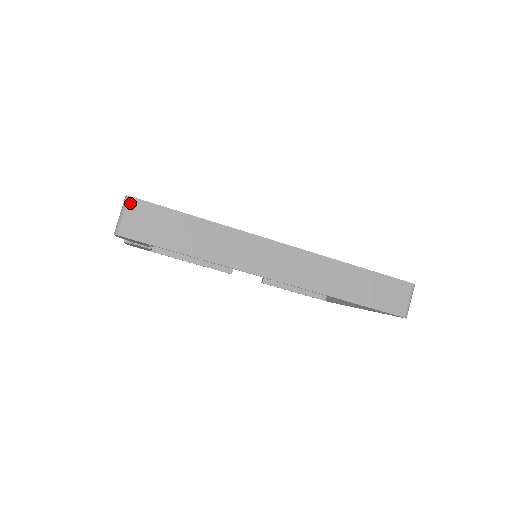
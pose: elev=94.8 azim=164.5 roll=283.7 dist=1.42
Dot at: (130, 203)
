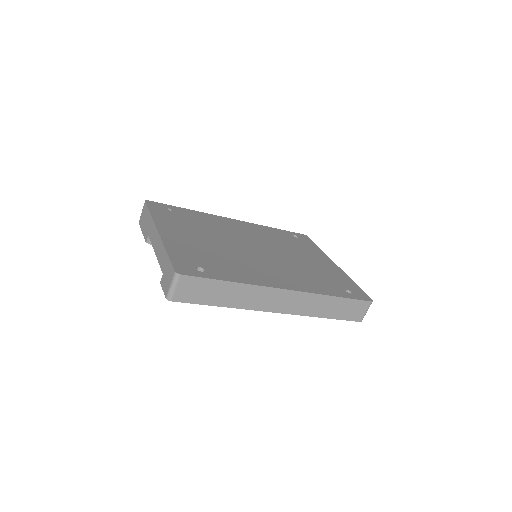
Dot at: (179, 279)
